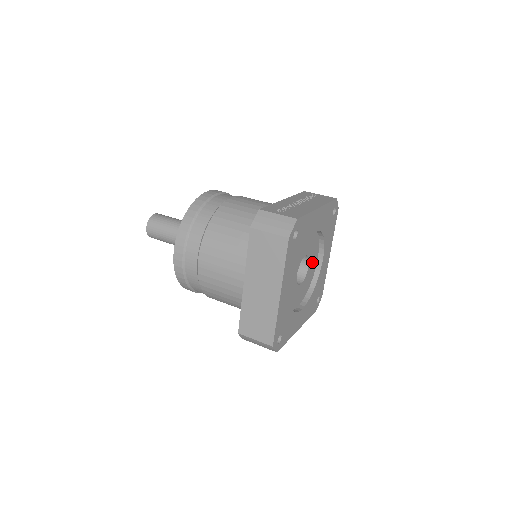
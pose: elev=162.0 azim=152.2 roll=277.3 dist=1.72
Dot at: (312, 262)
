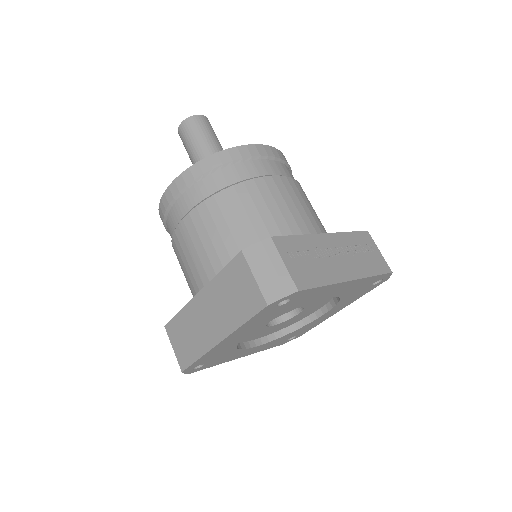
Dot at: (308, 310)
